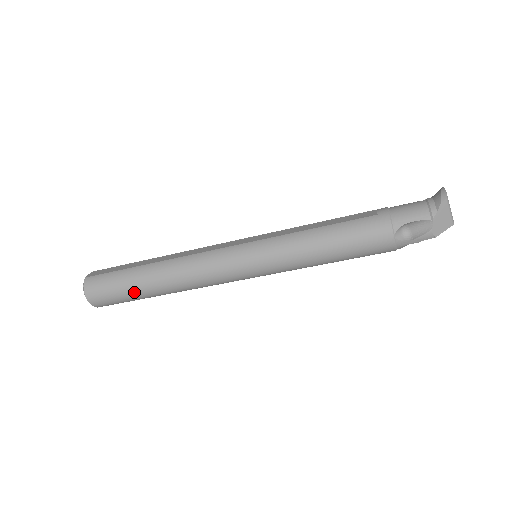
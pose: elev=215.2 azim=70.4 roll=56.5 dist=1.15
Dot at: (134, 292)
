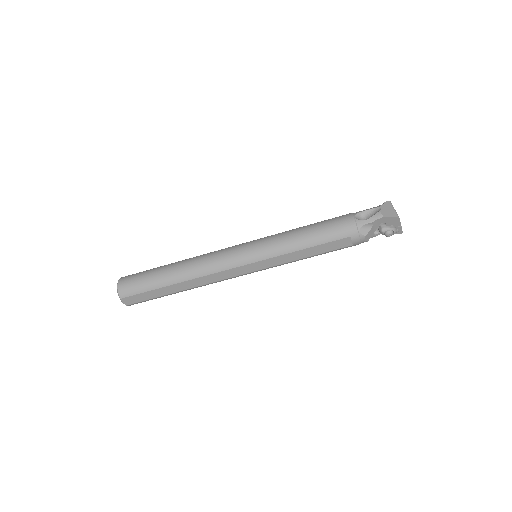
Dot at: (156, 275)
